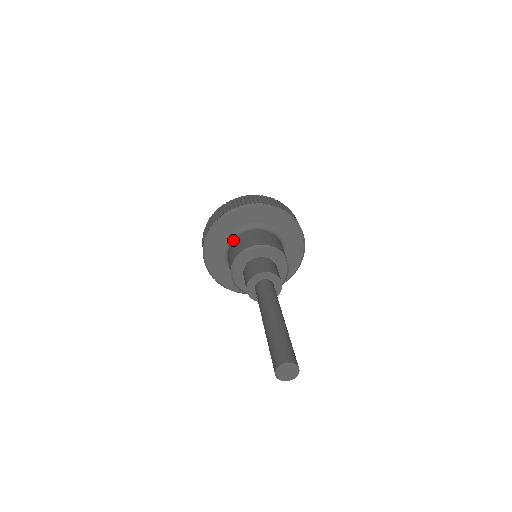
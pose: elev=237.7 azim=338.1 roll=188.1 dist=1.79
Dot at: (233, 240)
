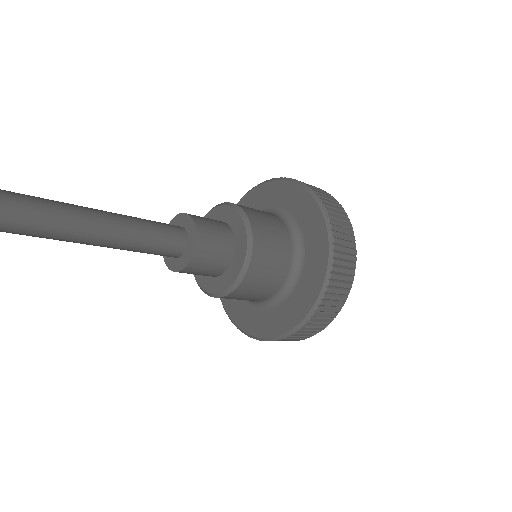
Dot at: occluded
